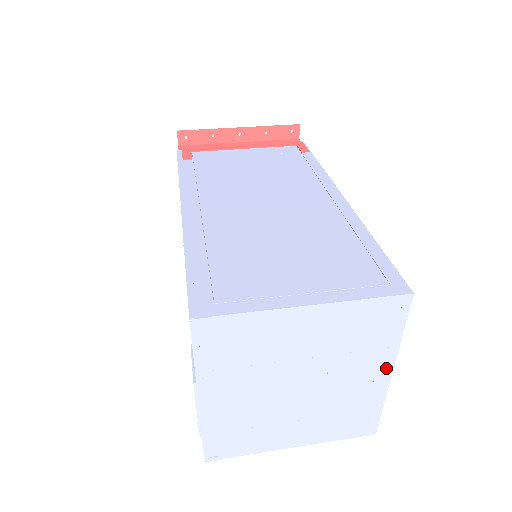
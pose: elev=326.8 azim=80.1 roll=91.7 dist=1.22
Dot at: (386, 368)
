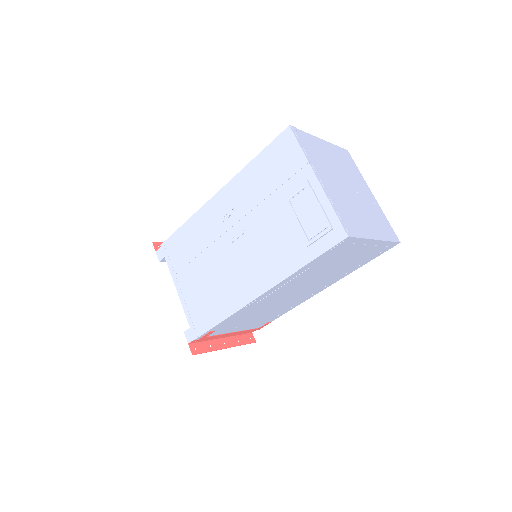
Dot at: (369, 190)
